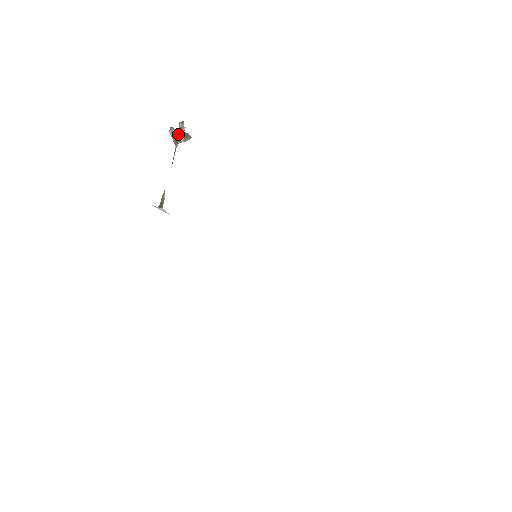
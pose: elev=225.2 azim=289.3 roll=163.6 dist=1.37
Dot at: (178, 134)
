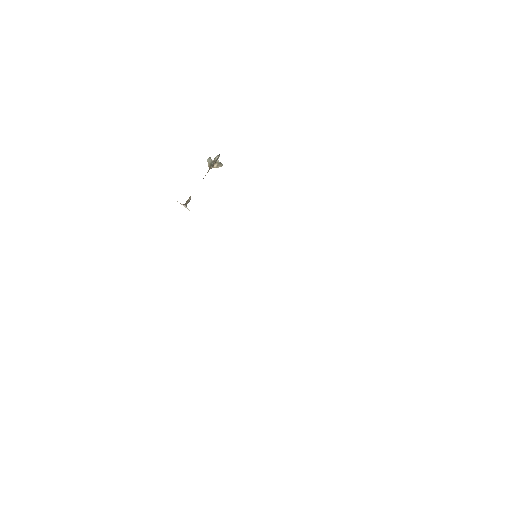
Dot at: (213, 162)
